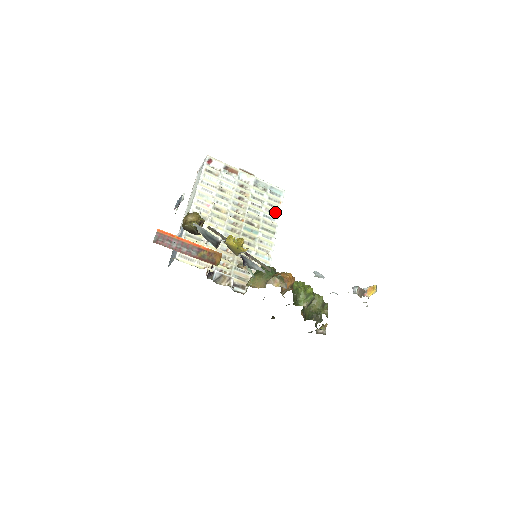
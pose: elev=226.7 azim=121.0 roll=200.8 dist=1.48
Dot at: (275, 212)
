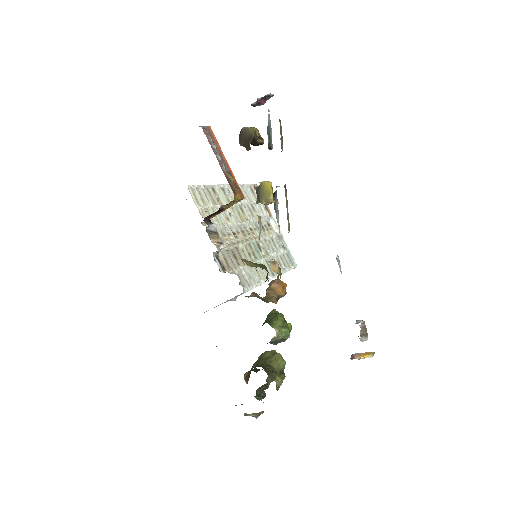
Dot at: (282, 267)
